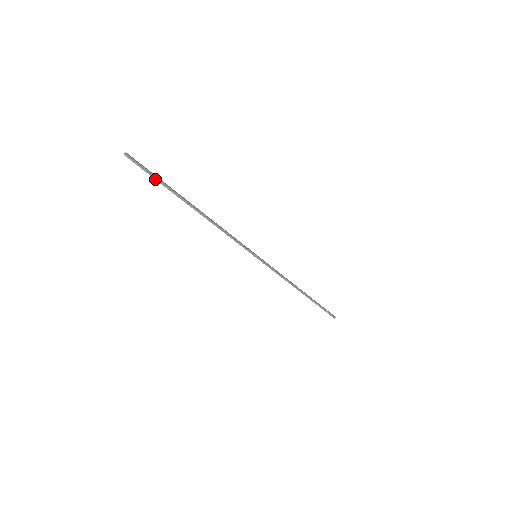
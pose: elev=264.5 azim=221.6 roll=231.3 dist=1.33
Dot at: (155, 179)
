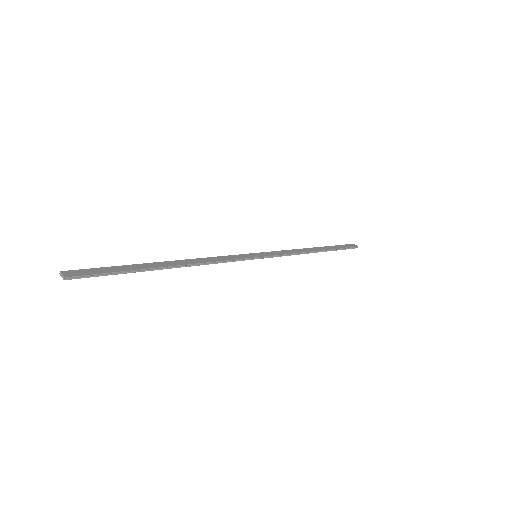
Dot at: occluded
